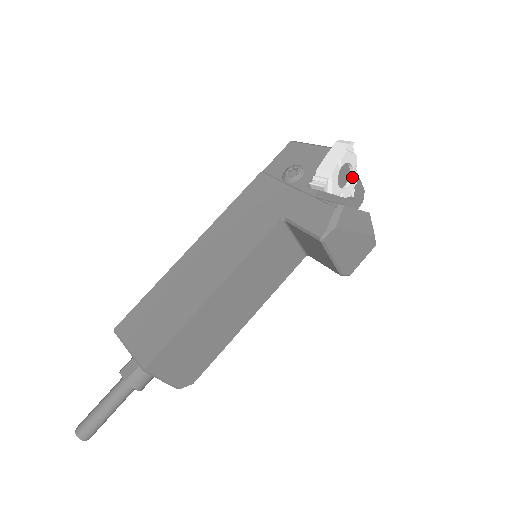
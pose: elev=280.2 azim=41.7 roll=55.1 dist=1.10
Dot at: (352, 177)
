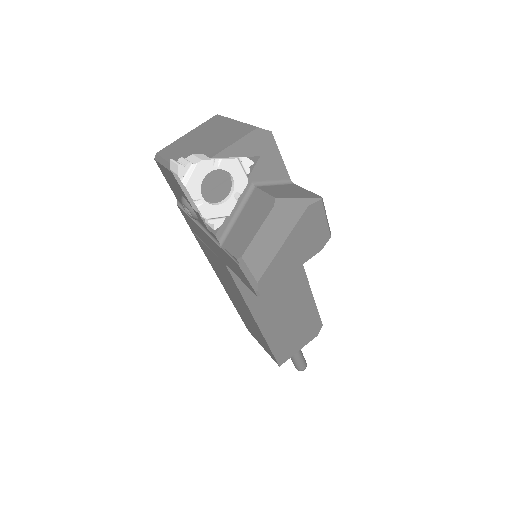
Dot at: (225, 171)
